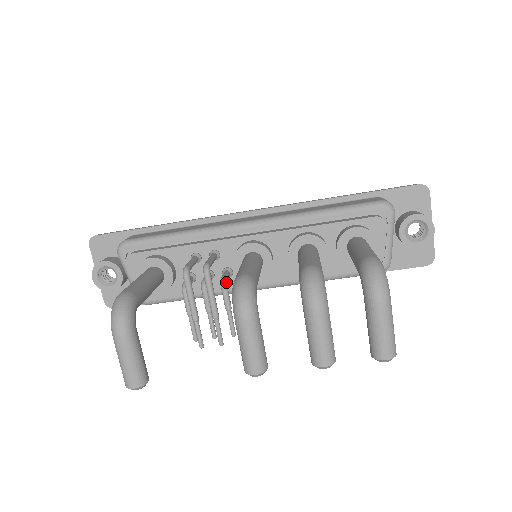
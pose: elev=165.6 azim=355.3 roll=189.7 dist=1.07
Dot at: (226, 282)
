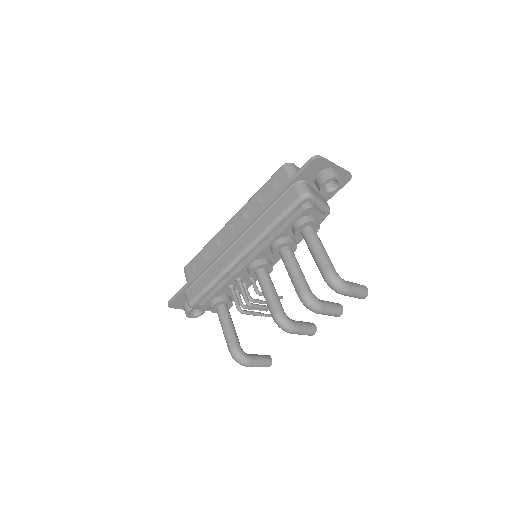
Dot at: (259, 292)
